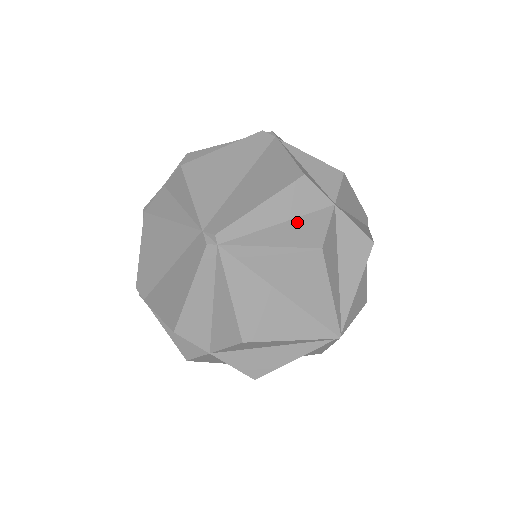
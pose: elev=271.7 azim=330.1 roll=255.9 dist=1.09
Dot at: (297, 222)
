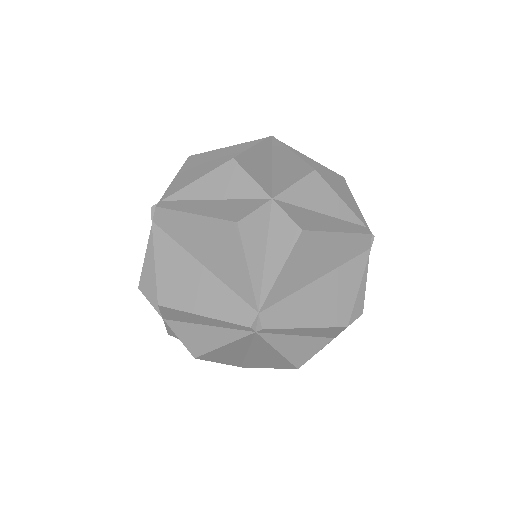
Dot at: (307, 340)
